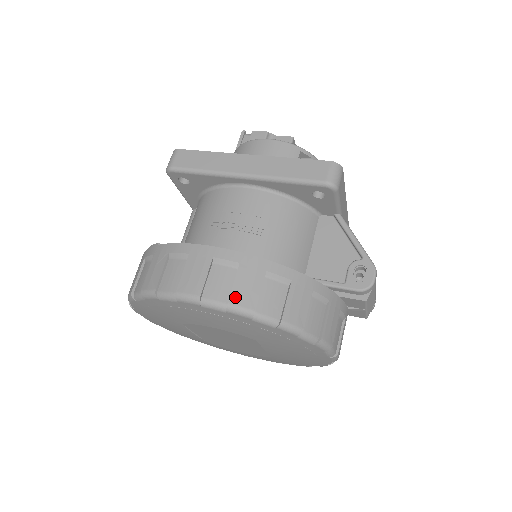
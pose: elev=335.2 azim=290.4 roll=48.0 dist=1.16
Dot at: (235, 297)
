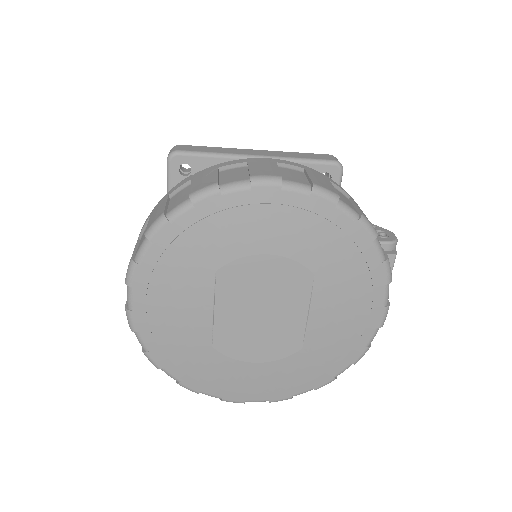
Dot at: (316, 182)
